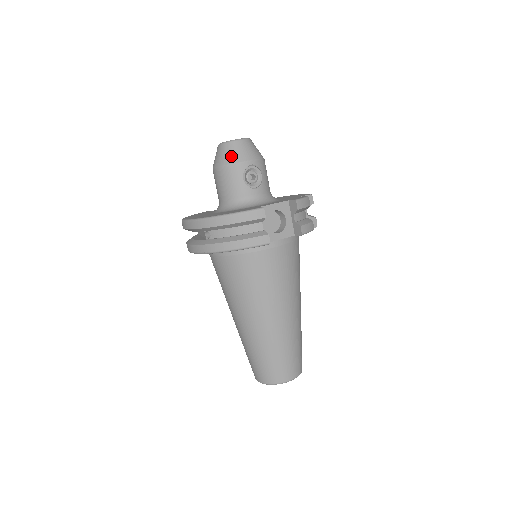
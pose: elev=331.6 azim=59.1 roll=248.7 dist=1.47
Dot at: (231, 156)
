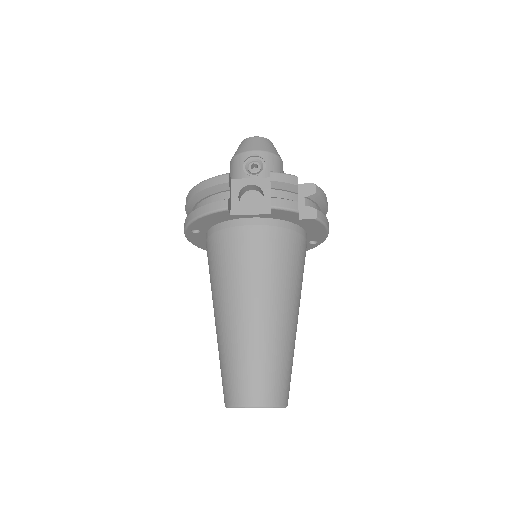
Dot at: (239, 149)
